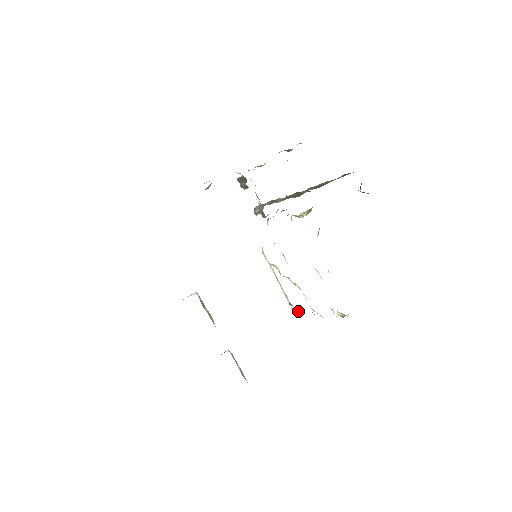
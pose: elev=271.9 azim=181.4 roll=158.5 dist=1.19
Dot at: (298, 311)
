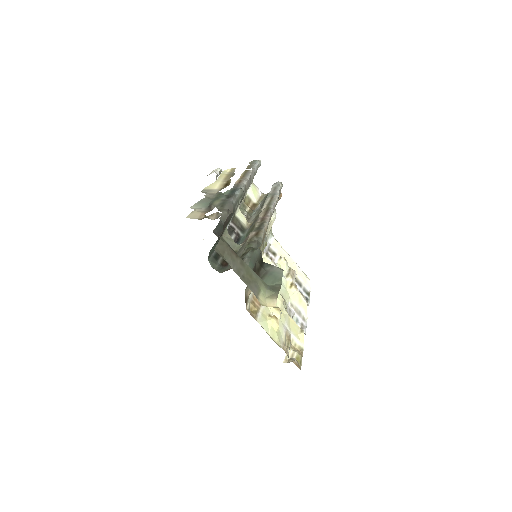
Dot at: (308, 302)
